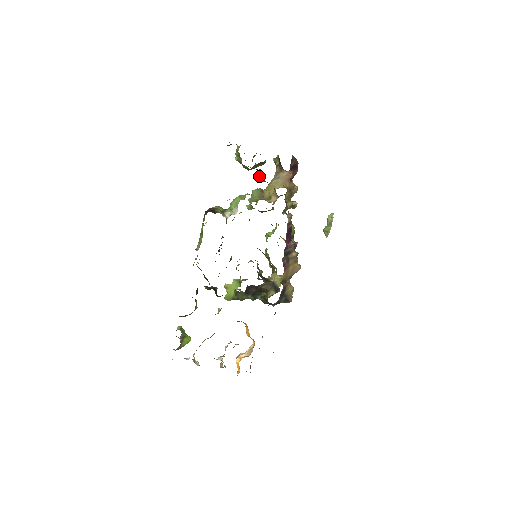
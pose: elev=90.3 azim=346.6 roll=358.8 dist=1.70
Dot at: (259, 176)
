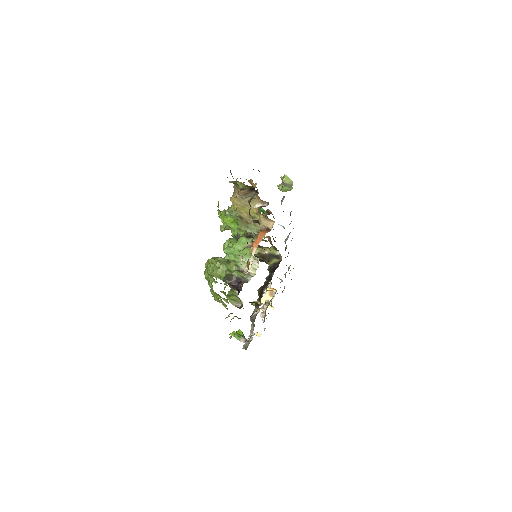
Dot at: occluded
